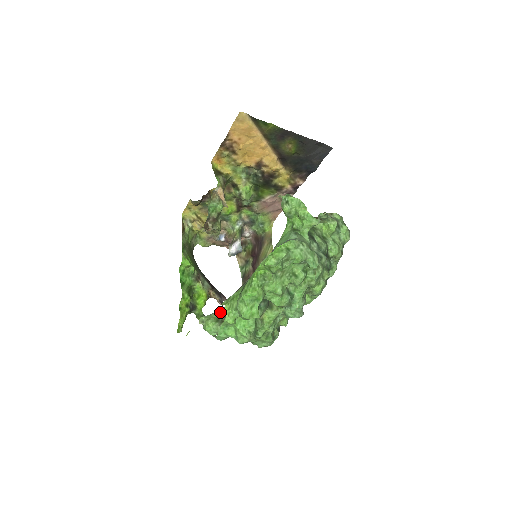
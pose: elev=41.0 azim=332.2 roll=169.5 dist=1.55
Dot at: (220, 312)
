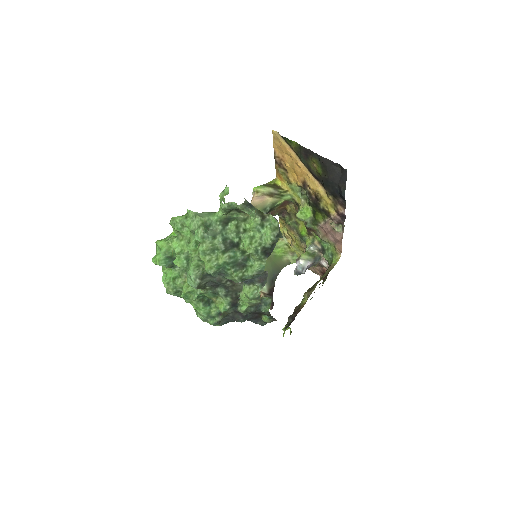
Dot at: occluded
